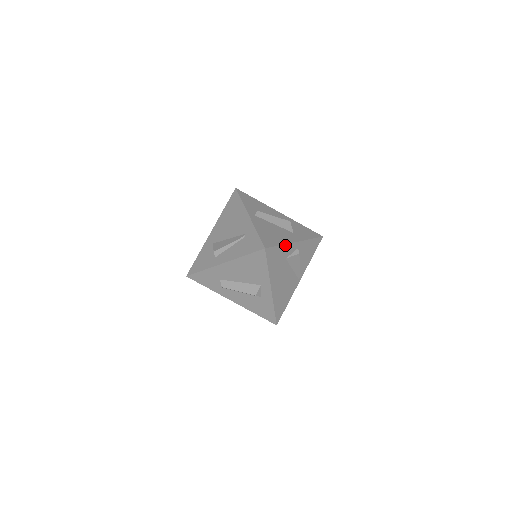
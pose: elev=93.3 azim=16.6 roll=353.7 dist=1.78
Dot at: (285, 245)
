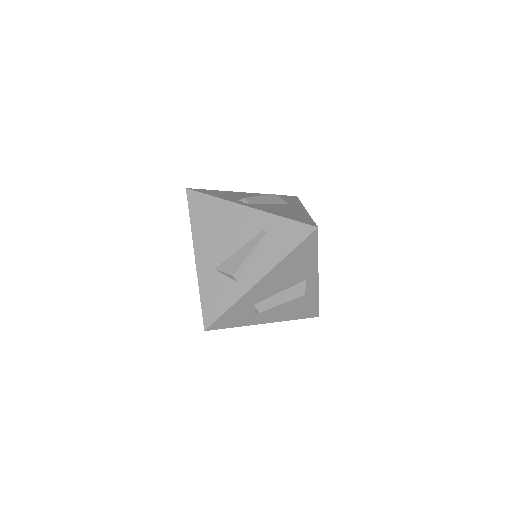
Dot at: occluded
